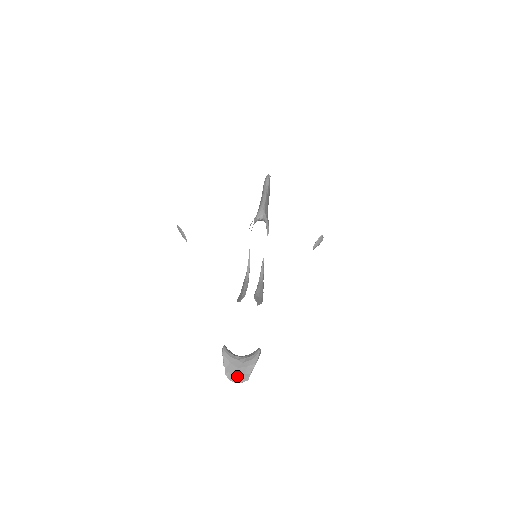
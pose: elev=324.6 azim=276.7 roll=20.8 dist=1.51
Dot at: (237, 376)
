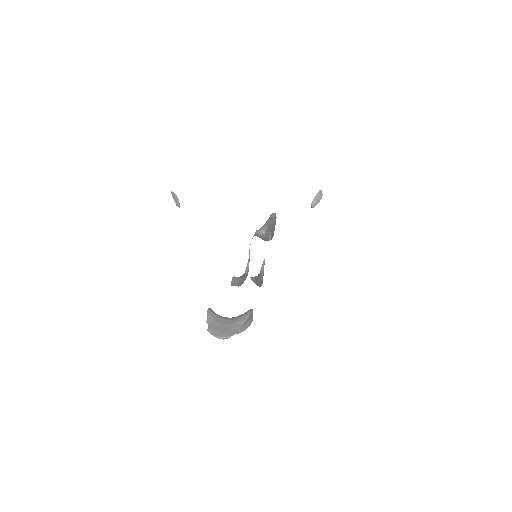
Dot at: (222, 331)
